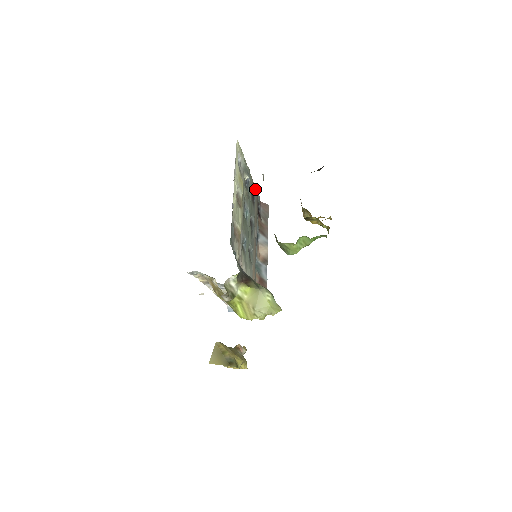
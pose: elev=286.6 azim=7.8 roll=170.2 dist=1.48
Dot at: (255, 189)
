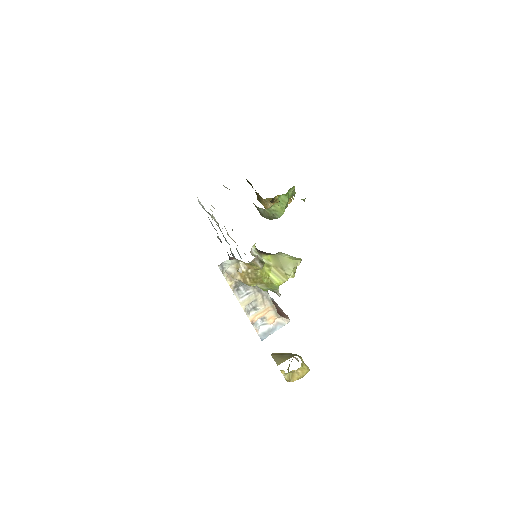
Dot at: occluded
